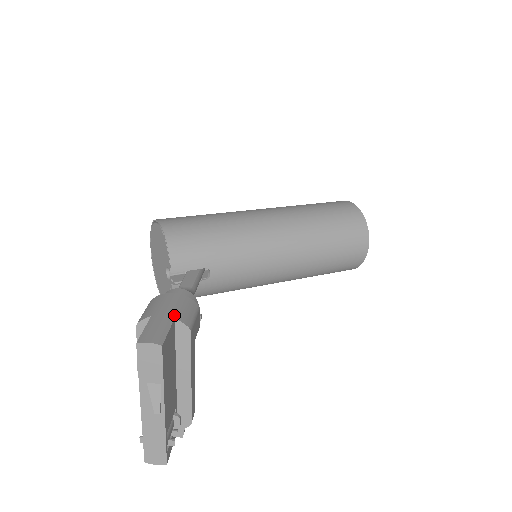
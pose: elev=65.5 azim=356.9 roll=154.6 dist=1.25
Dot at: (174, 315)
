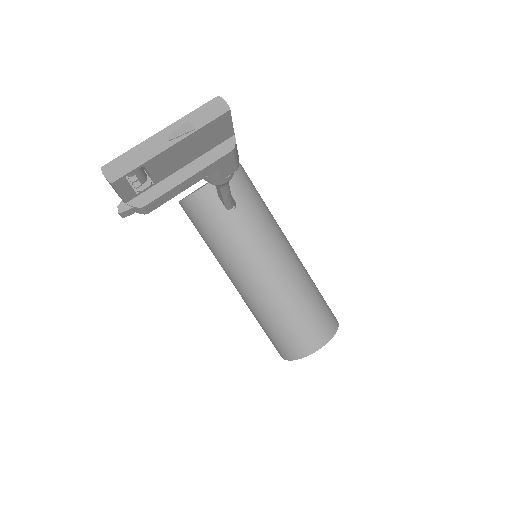
Dot at: occluded
